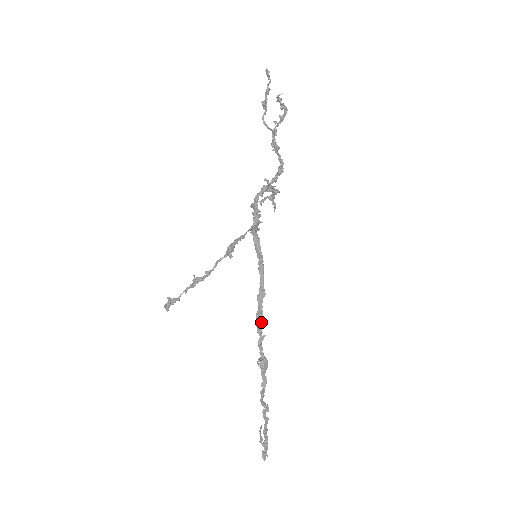
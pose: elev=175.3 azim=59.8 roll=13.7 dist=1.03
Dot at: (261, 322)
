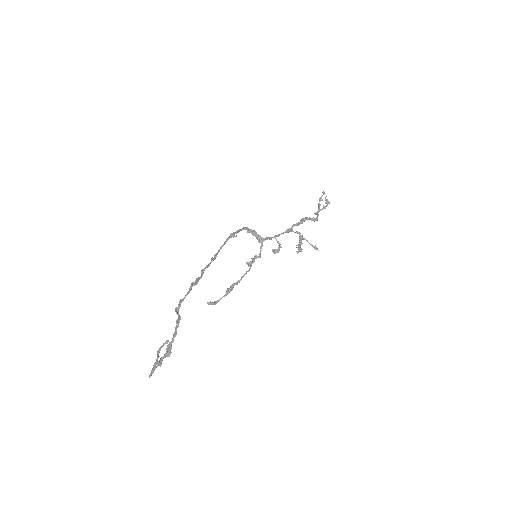
Dot at: (212, 260)
